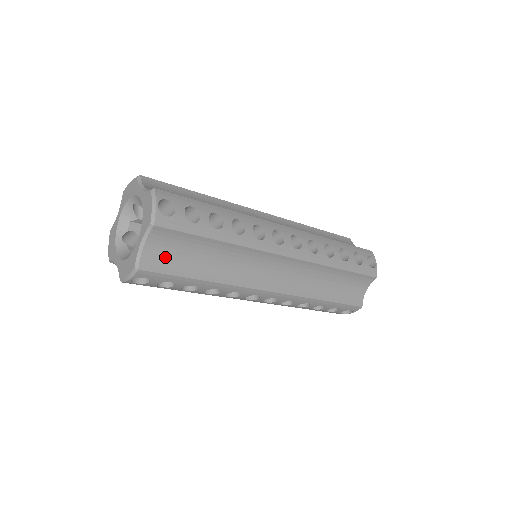
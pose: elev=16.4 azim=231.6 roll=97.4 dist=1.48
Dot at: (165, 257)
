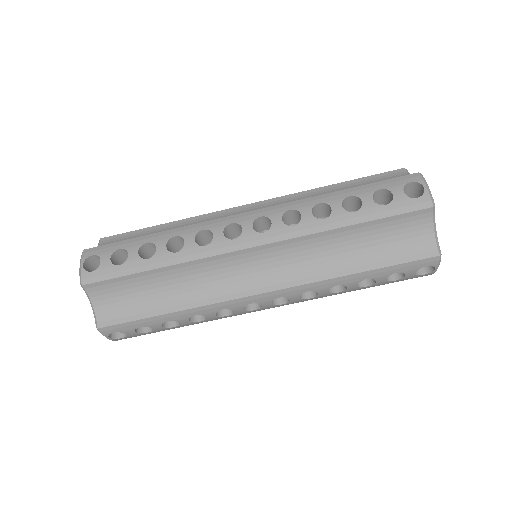
Dot at: (118, 307)
